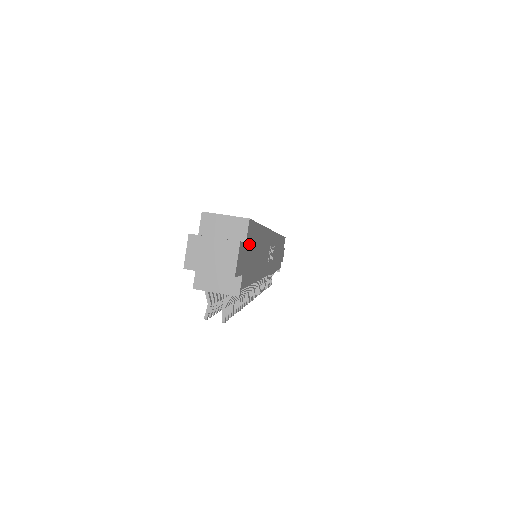
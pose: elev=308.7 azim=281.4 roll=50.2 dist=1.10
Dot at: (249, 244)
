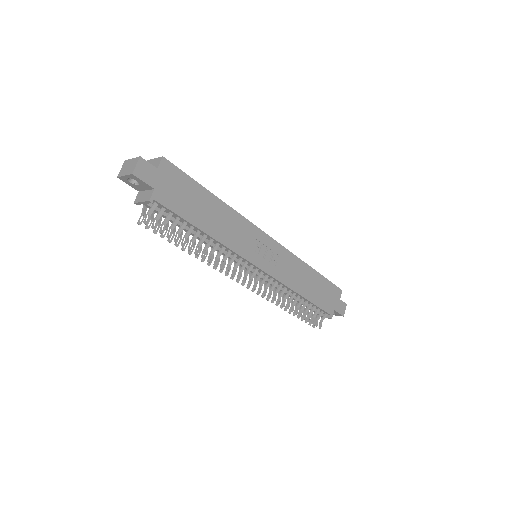
Dot at: (169, 178)
